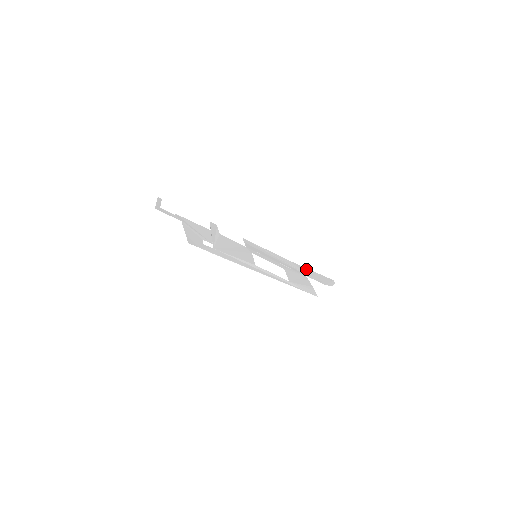
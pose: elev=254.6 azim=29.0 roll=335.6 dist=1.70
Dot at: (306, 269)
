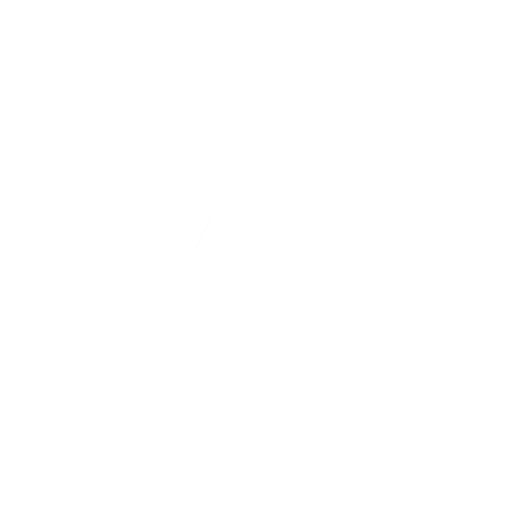
Dot at: (343, 248)
